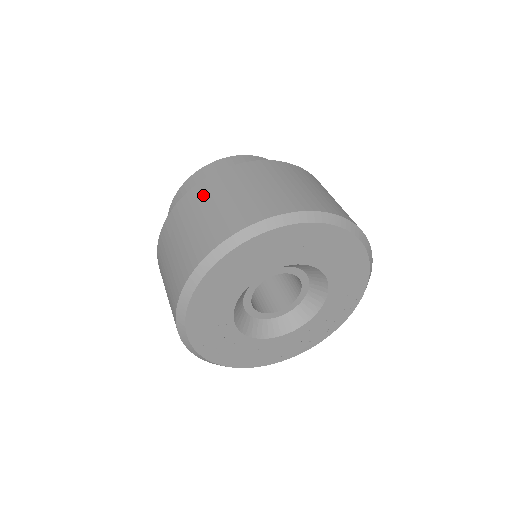
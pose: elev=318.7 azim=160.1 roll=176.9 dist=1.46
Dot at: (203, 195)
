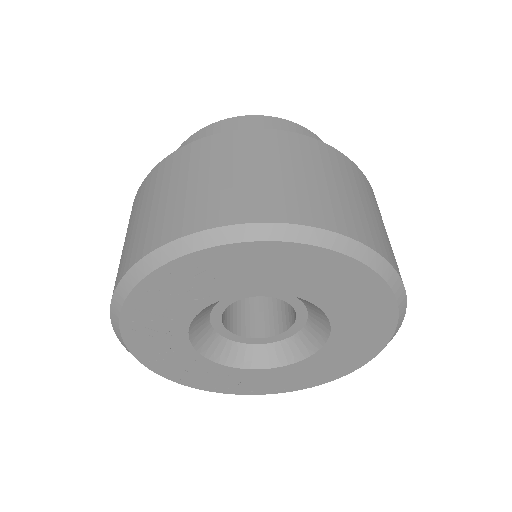
Dot at: (332, 162)
